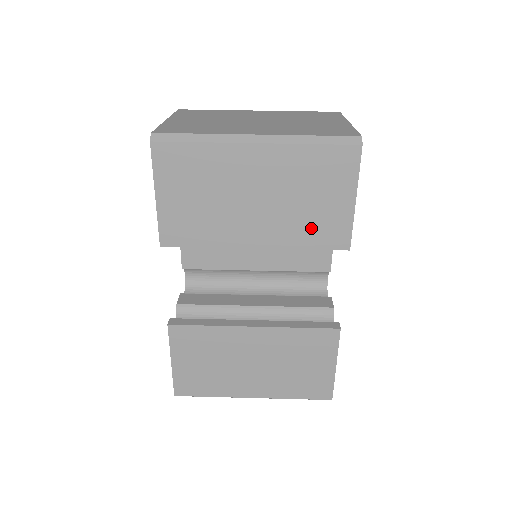
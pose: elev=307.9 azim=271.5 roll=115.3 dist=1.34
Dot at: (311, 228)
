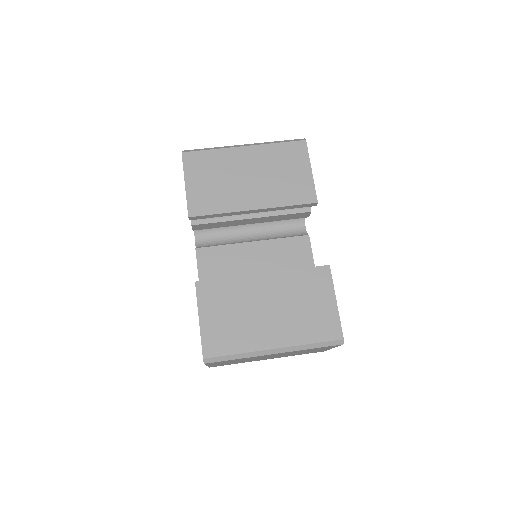
Dot at: (288, 191)
